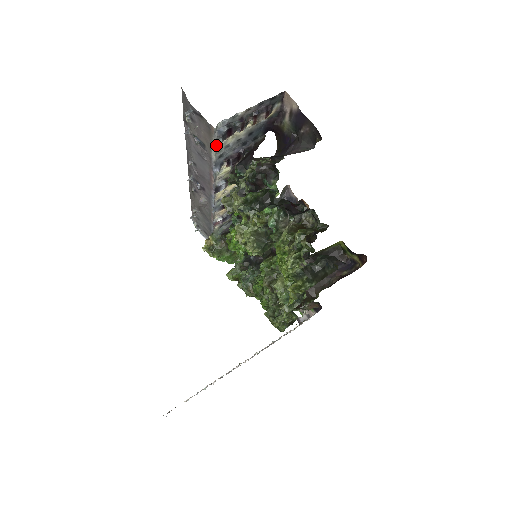
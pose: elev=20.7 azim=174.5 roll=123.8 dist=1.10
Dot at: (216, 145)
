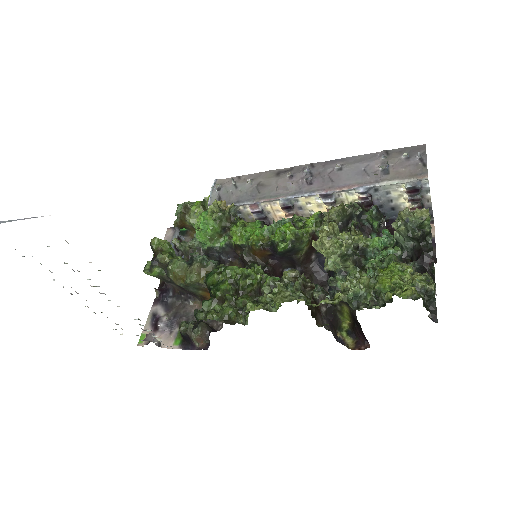
Dot at: (397, 183)
